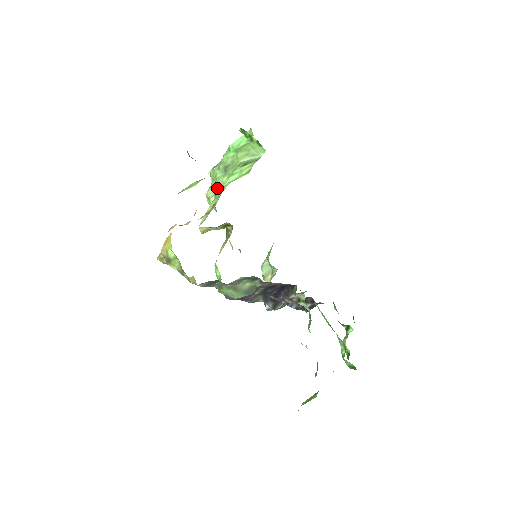
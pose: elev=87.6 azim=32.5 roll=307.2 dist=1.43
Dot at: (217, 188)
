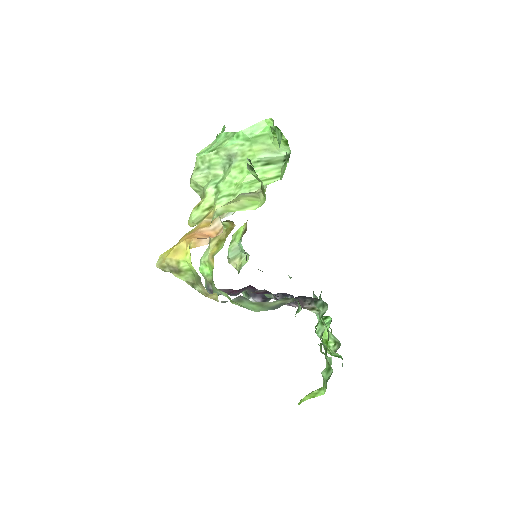
Dot at: (212, 175)
